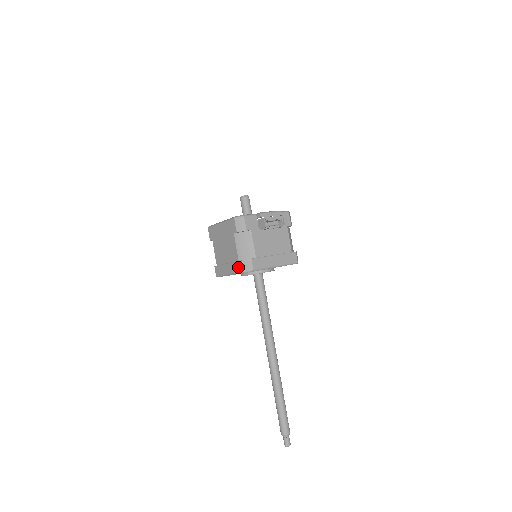
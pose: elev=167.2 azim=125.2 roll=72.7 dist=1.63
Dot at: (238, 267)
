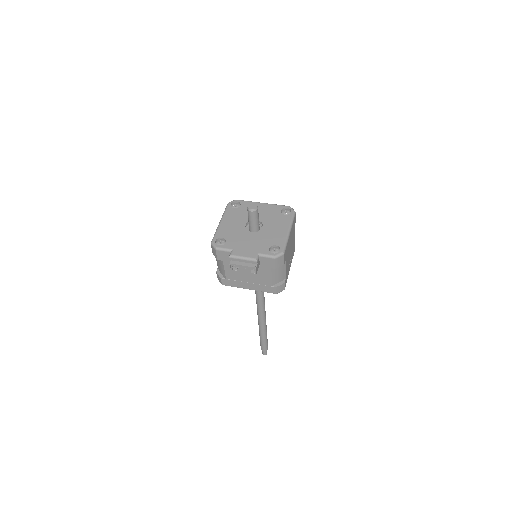
Dot at: occluded
